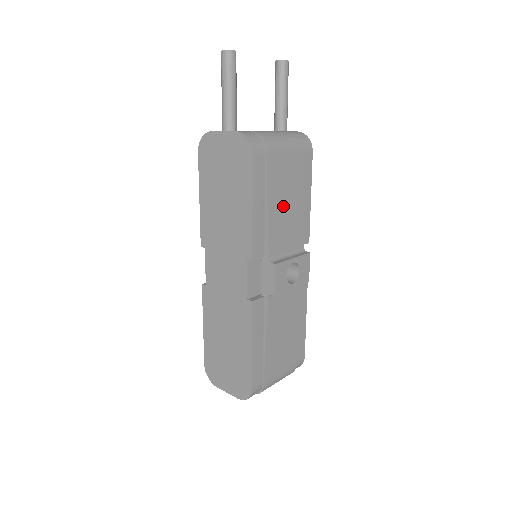
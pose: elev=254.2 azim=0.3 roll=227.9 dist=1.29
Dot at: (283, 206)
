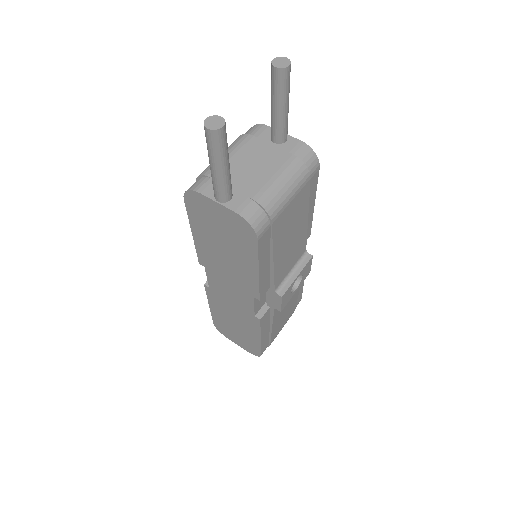
Dot at: (288, 244)
